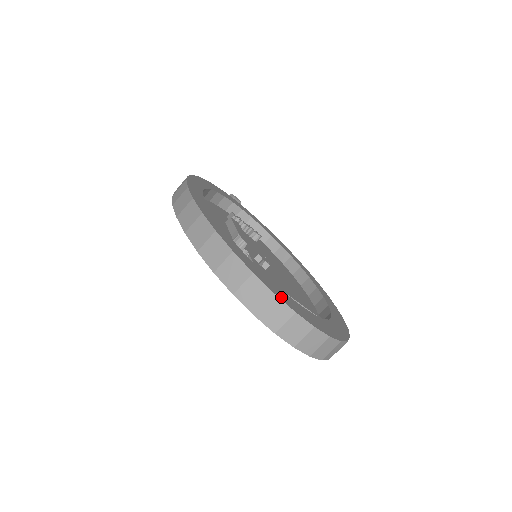
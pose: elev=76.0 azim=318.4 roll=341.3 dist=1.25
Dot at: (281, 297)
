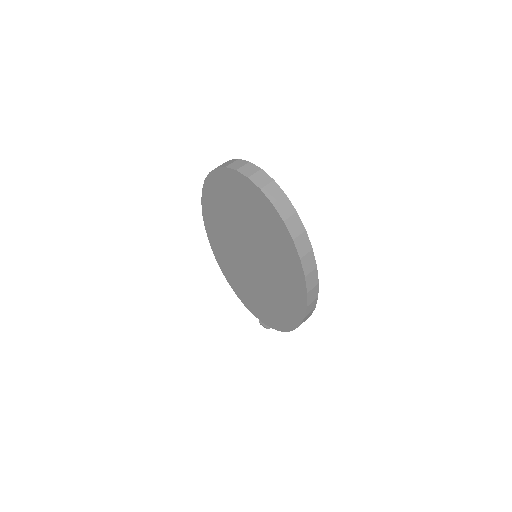
Dot at: occluded
